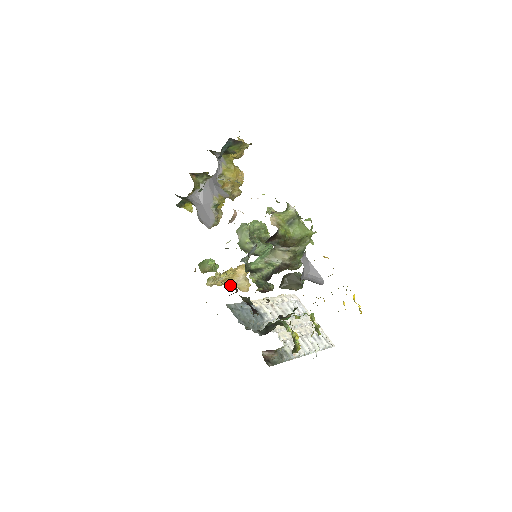
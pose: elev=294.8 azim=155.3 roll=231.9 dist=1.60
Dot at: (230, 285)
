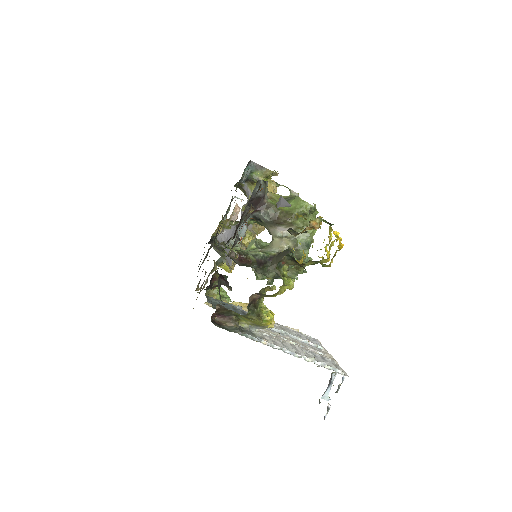
Dot at: occluded
